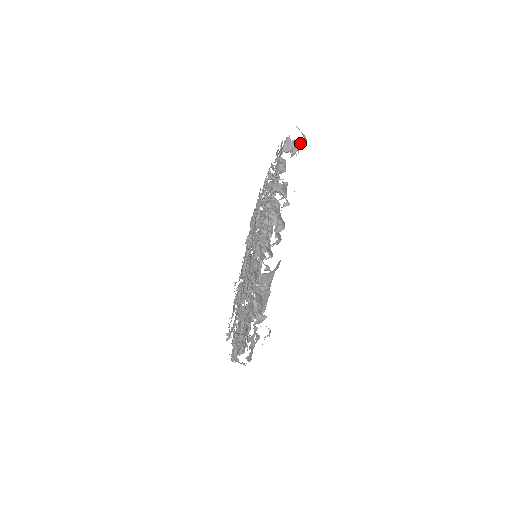
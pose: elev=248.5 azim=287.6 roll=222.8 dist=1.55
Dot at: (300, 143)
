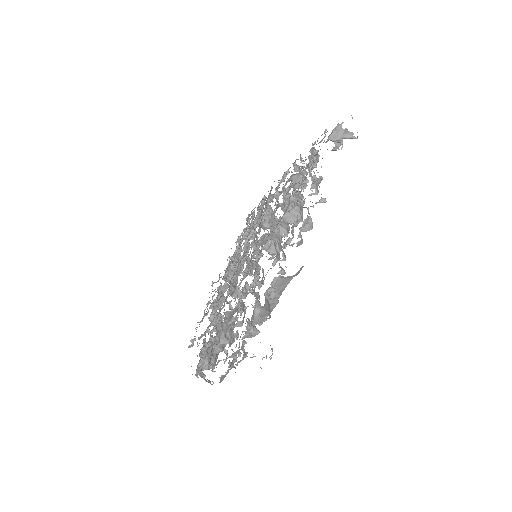
Dot at: (351, 135)
